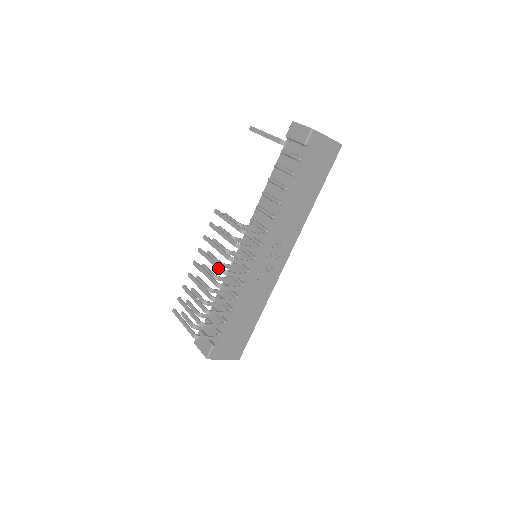
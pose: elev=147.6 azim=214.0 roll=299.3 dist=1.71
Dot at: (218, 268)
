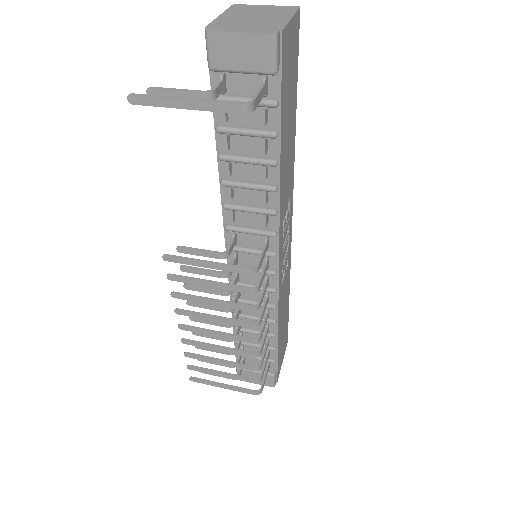
Dot at: (240, 325)
